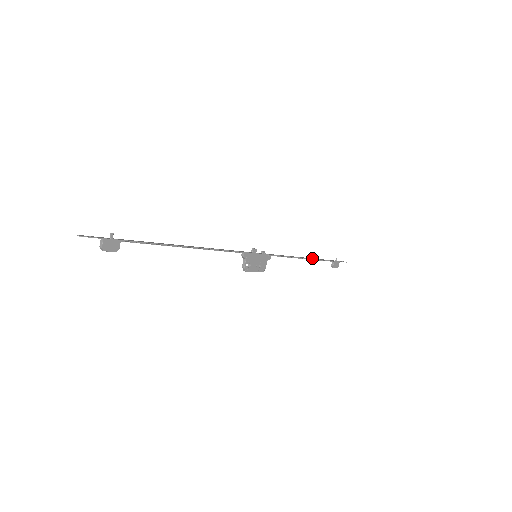
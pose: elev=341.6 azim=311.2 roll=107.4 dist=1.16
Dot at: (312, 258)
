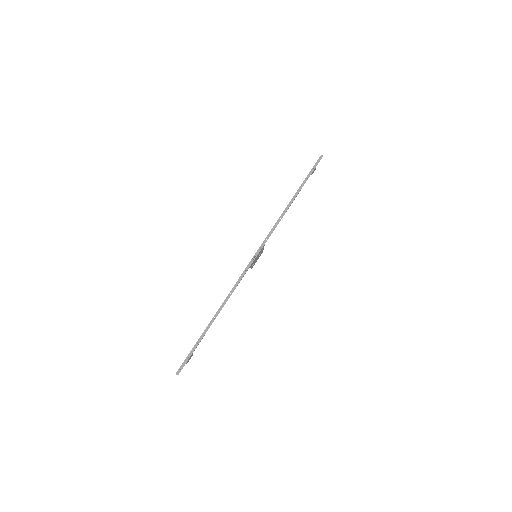
Dot at: (294, 197)
